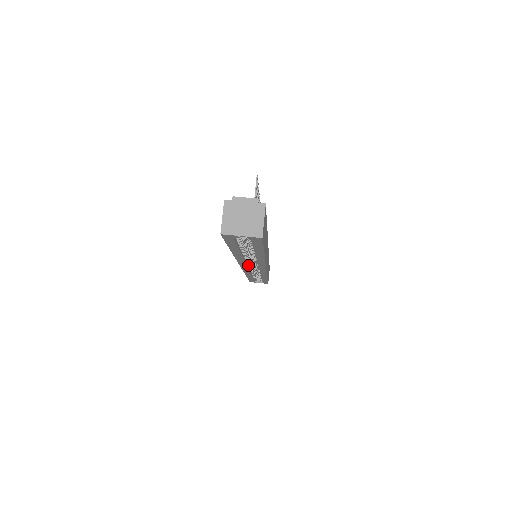
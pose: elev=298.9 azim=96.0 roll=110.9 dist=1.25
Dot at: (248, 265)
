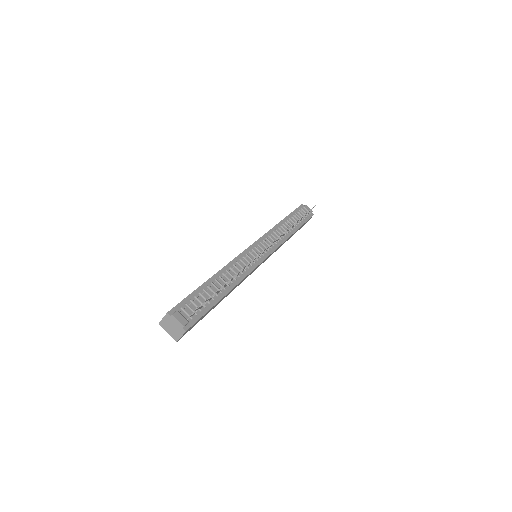
Dot at: occluded
